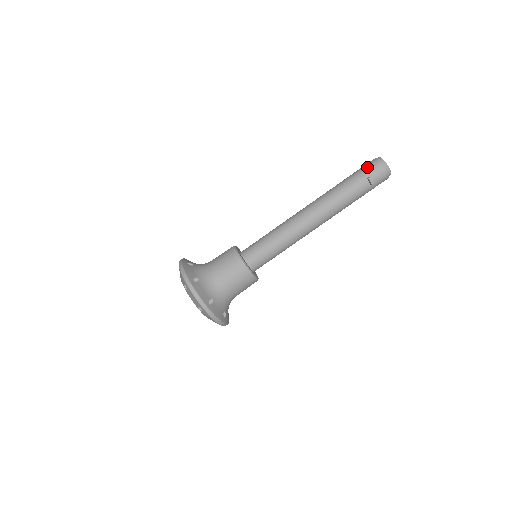
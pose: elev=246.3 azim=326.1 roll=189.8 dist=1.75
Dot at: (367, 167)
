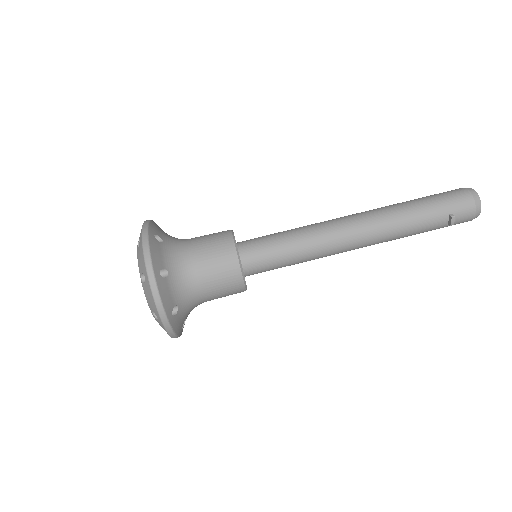
Dot at: (455, 198)
